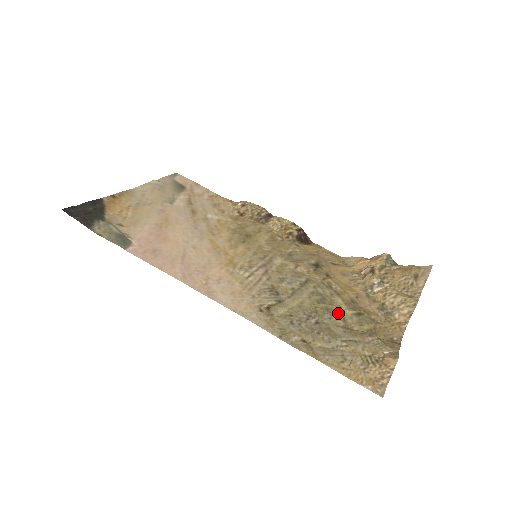
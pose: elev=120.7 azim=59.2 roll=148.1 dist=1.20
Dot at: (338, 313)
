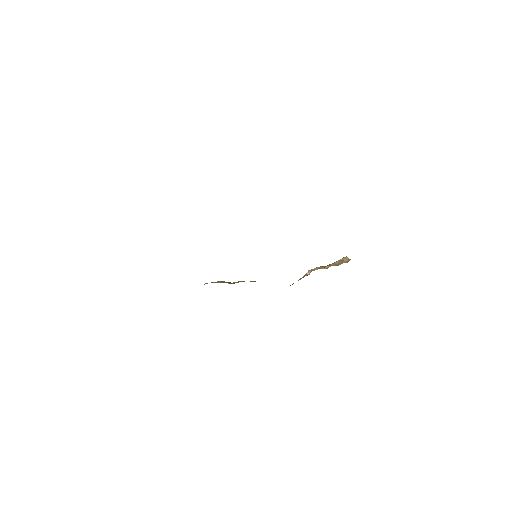
Dot at: occluded
